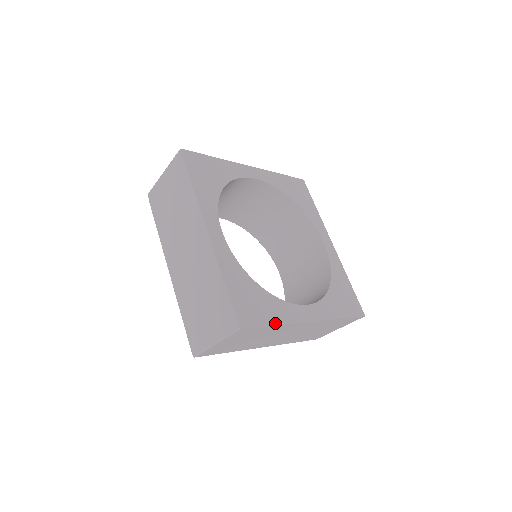
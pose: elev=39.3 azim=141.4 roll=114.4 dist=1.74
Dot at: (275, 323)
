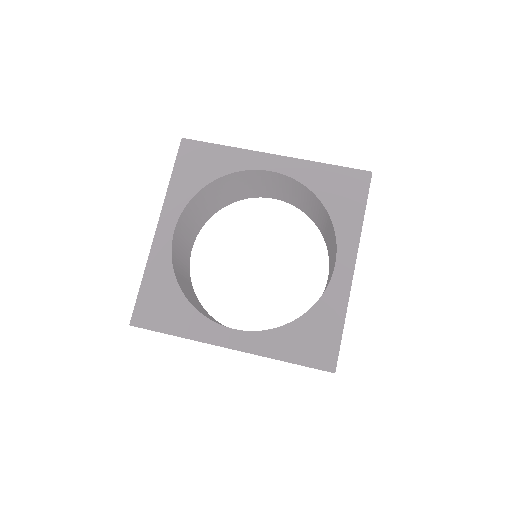
Dot at: (175, 333)
